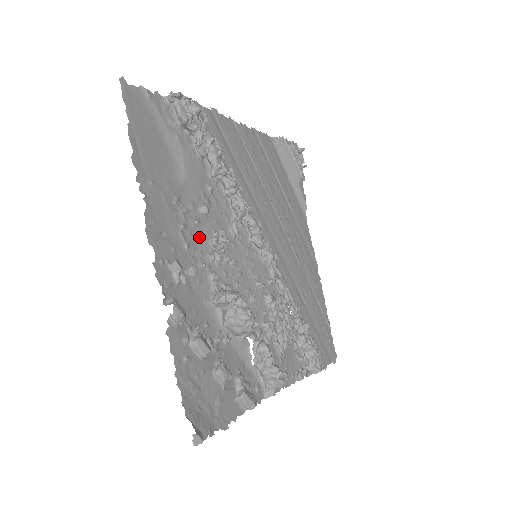
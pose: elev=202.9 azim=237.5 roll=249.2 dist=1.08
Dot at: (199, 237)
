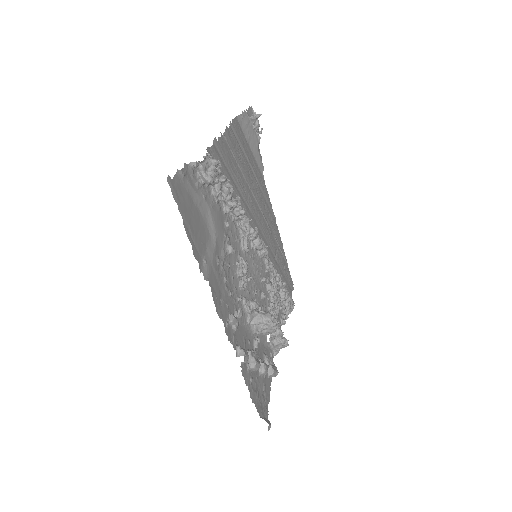
Dot at: (232, 277)
